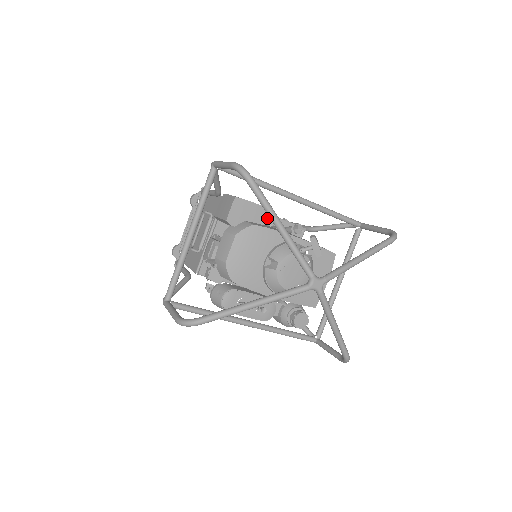
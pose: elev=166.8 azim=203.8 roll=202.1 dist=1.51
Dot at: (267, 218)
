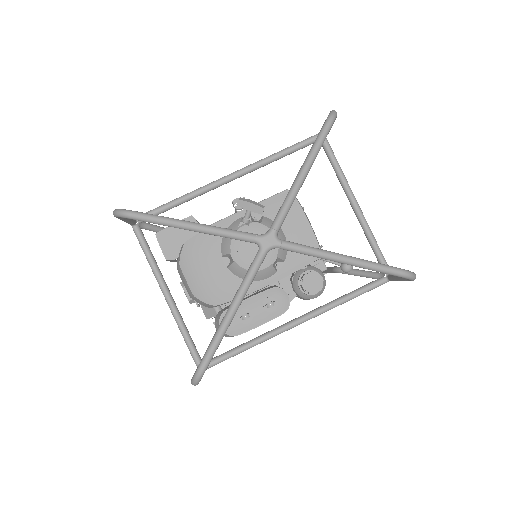
Dot at: occluded
